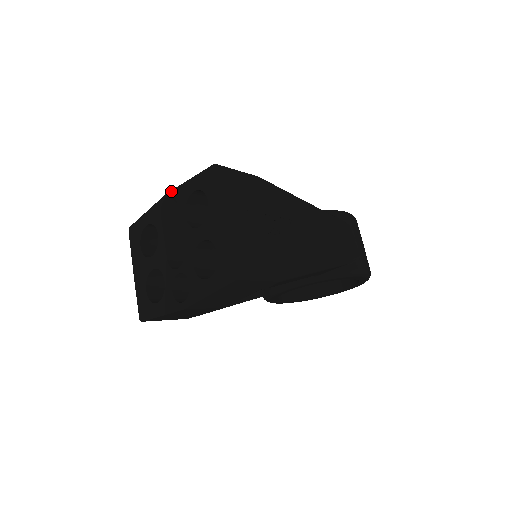
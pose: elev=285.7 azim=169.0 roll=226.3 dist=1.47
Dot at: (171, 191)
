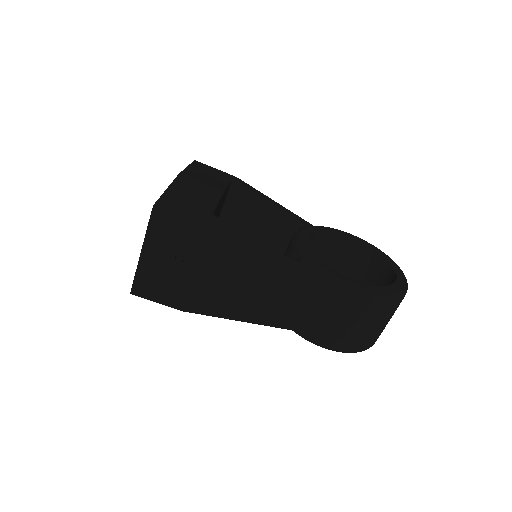
Dot at: (176, 177)
